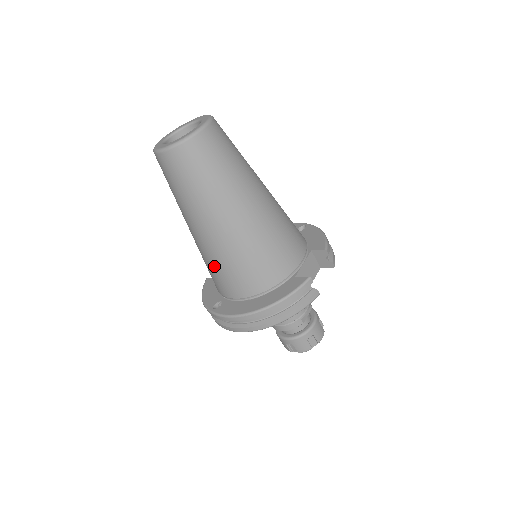
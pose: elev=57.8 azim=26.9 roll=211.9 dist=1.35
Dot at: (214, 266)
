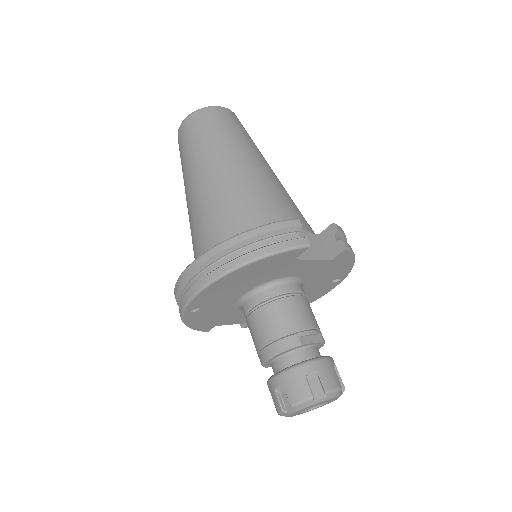
Dot at: (196, 229)
